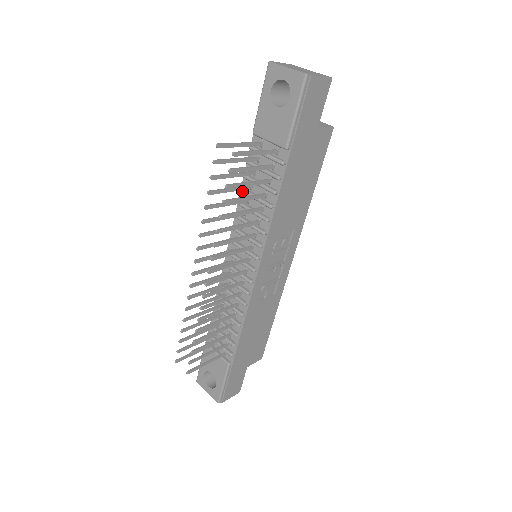
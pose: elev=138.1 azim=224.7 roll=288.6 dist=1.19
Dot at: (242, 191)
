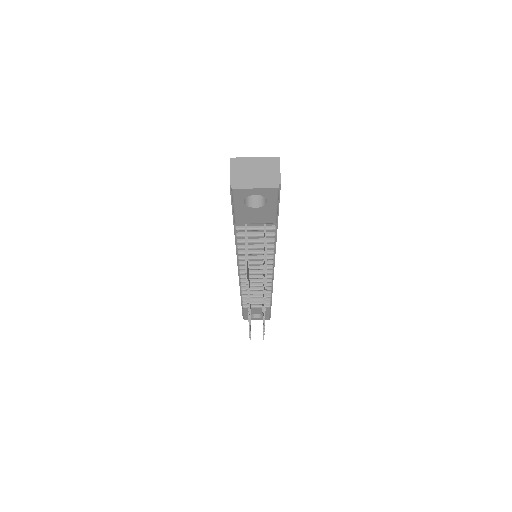
Dot at: occluded
